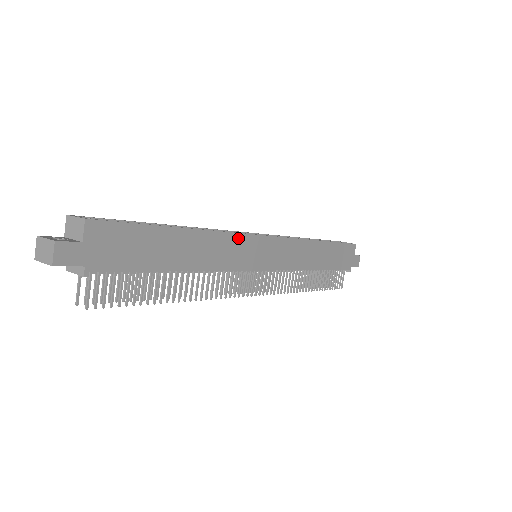
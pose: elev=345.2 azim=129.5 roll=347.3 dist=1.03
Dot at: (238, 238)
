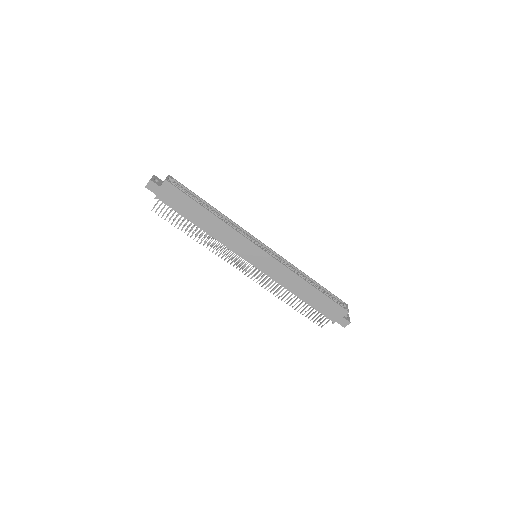
Dot at: (241, 237)
